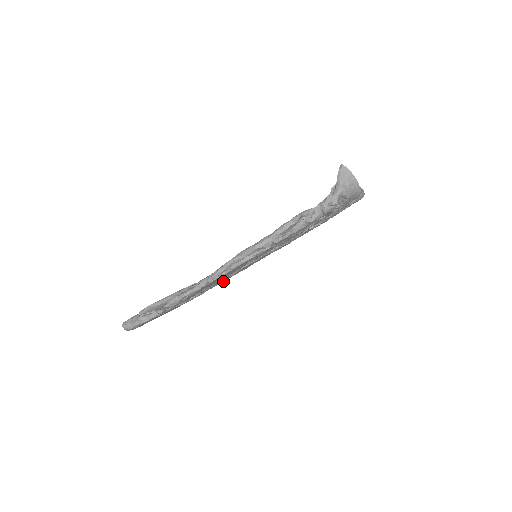
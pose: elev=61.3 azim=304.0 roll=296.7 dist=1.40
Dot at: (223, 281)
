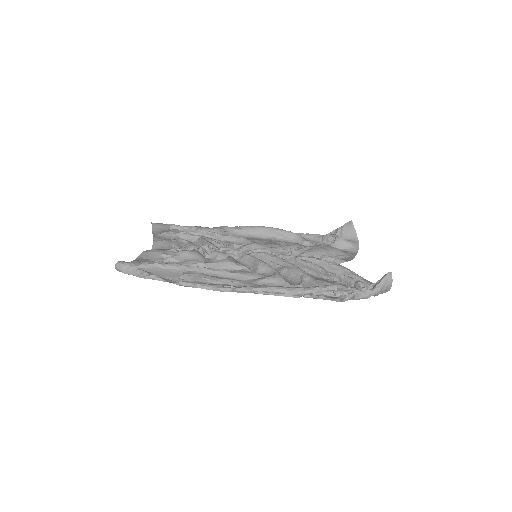
Dot at: occluded
